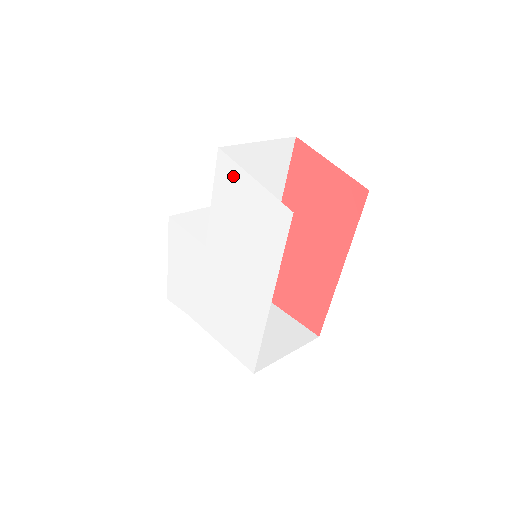
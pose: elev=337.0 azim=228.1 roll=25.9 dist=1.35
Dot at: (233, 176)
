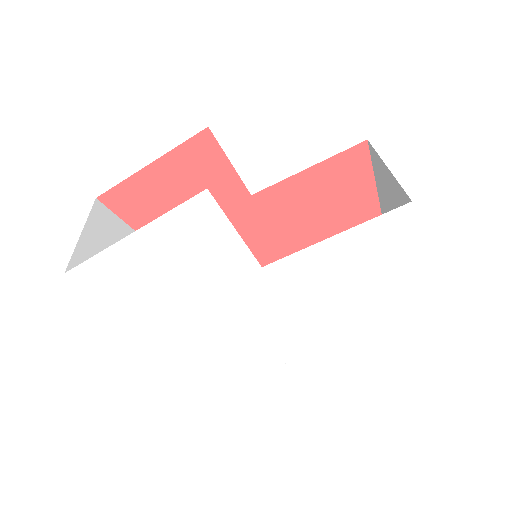
Dot at: (398, 241)
